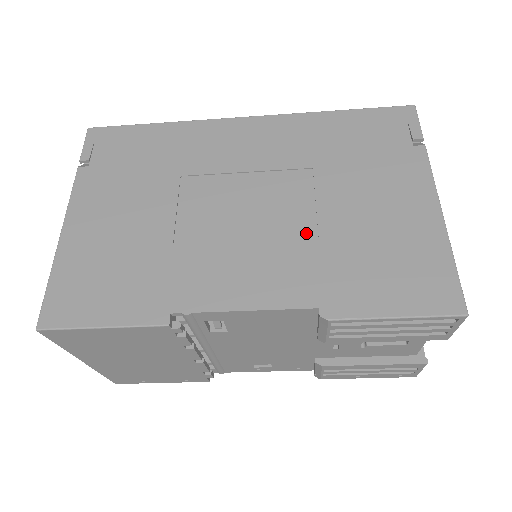
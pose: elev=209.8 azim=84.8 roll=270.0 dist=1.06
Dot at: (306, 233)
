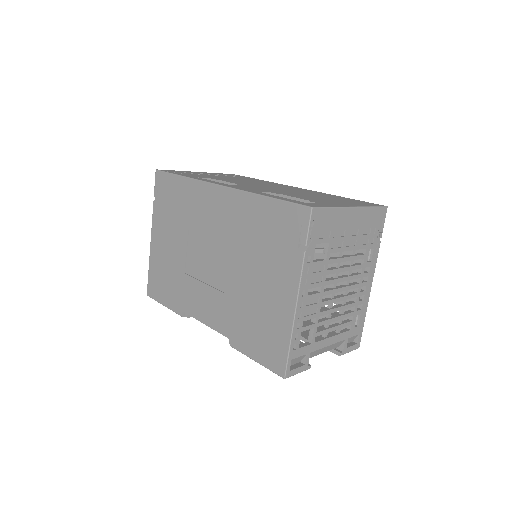
Dot at: (233, 292)
